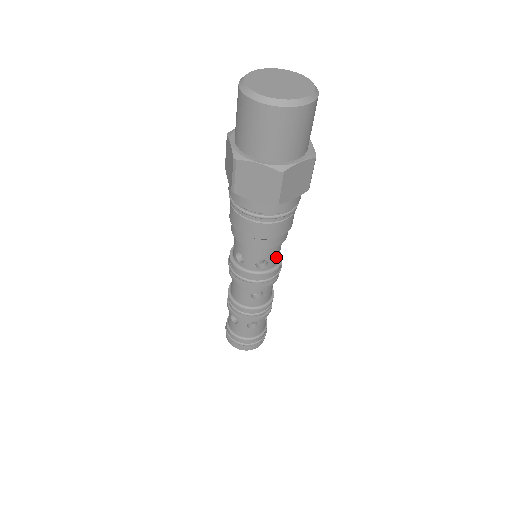
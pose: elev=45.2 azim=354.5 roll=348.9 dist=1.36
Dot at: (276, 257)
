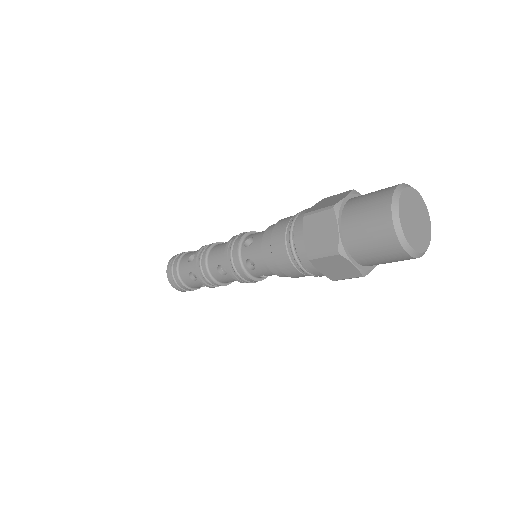
Dot at: occluded
